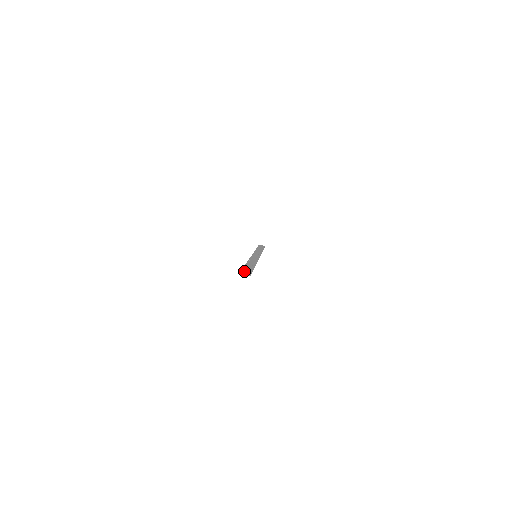
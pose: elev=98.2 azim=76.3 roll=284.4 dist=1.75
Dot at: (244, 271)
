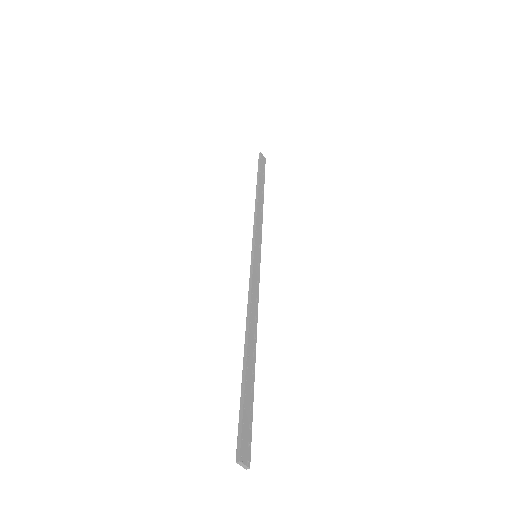
Dot at: (243, 454)
